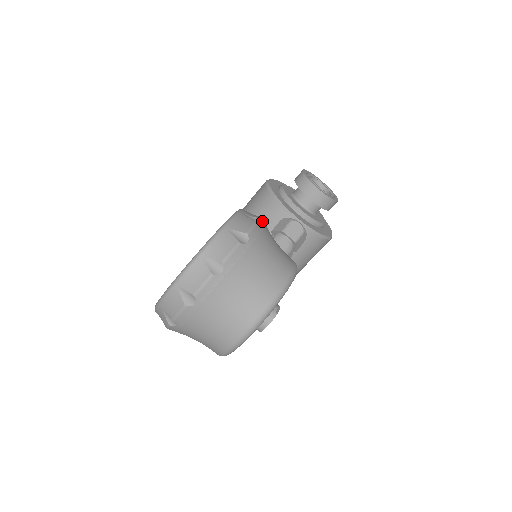
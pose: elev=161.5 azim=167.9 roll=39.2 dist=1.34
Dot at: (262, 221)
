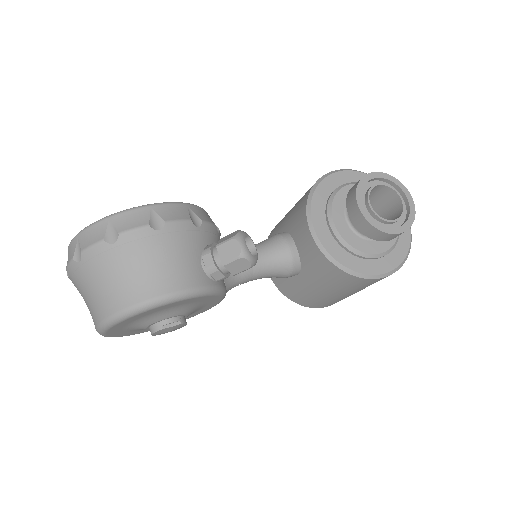
Dot at: (169, 225)
